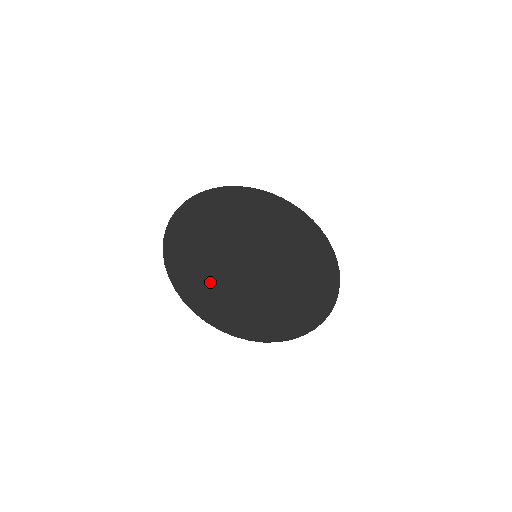
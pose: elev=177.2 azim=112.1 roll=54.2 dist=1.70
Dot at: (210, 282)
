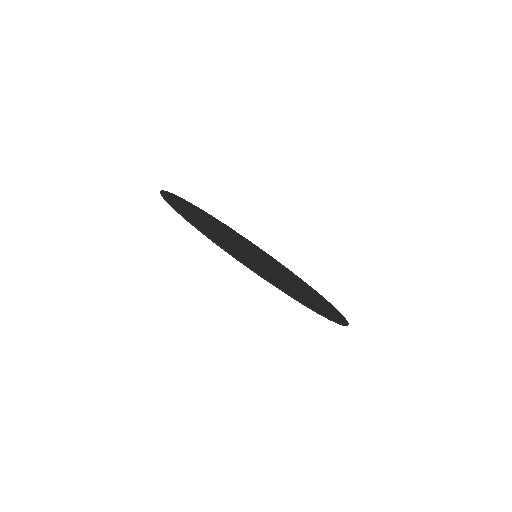
Dot at: (272, 276)
